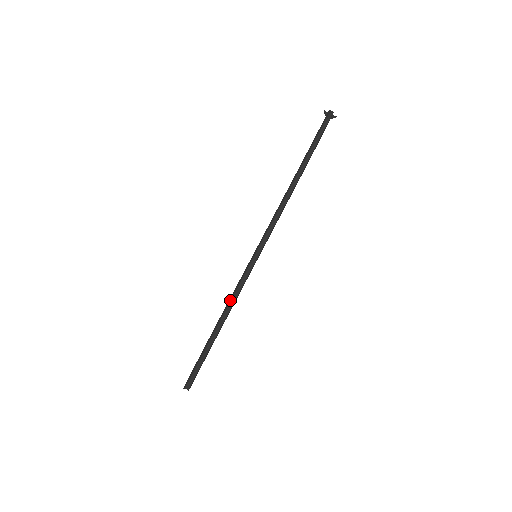
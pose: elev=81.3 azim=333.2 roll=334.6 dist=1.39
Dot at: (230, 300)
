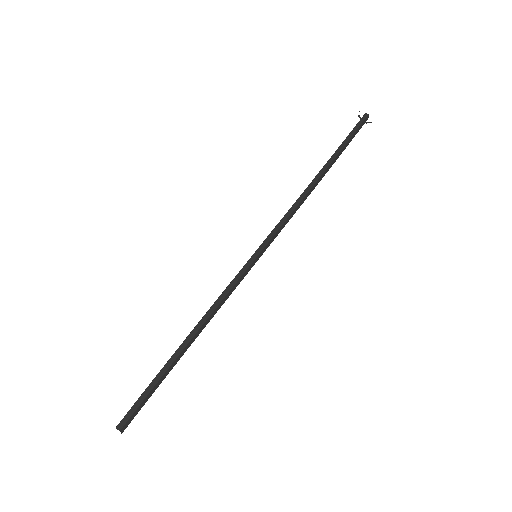
Dot at: (210, 307)
